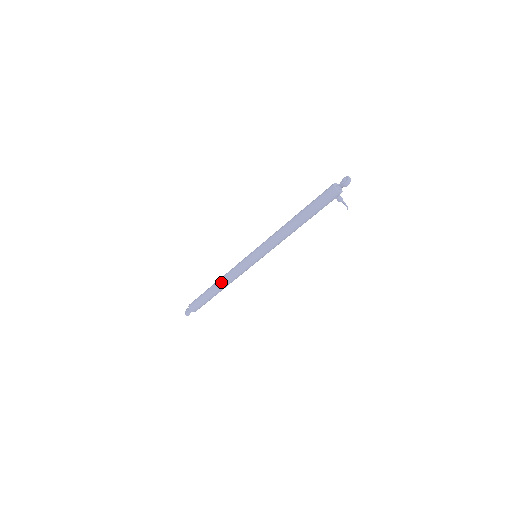
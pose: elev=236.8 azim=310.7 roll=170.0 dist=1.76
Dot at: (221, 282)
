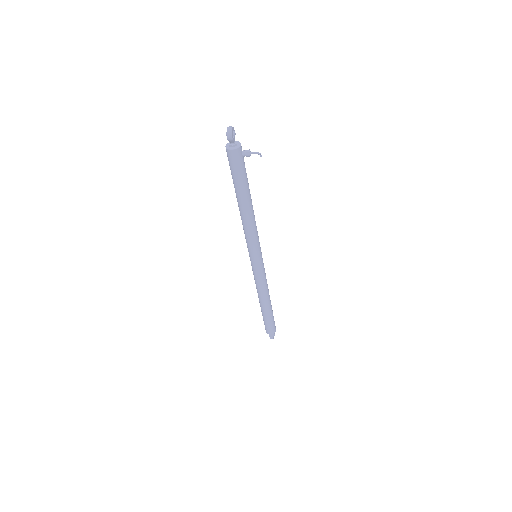
Dot at: (259, 297)
